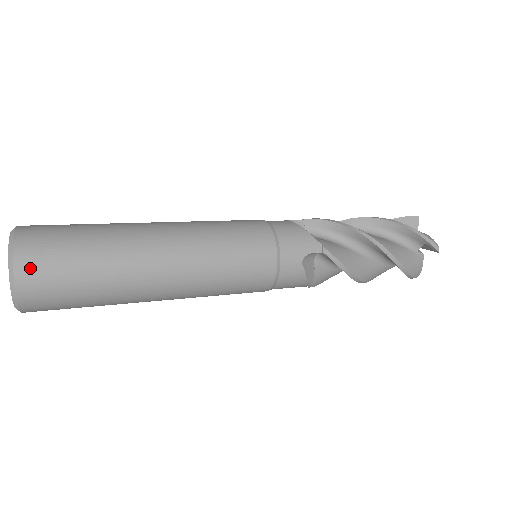
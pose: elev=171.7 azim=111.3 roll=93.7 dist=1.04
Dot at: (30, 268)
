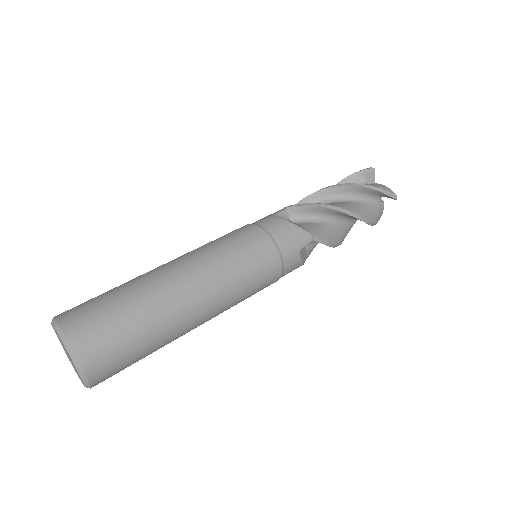
Dot at: (94, 360)
